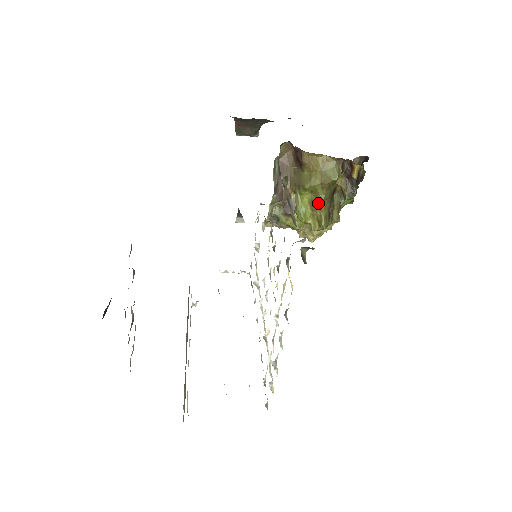
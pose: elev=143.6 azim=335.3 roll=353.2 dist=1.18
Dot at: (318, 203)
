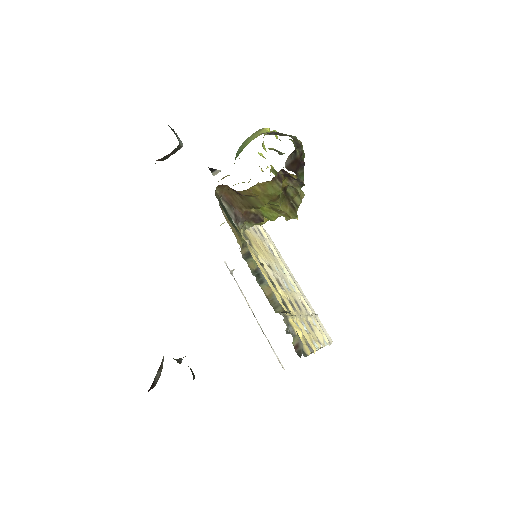
Dot at: (278, 208)
